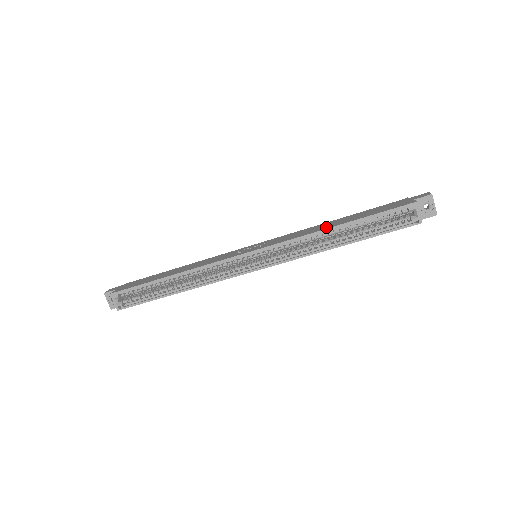
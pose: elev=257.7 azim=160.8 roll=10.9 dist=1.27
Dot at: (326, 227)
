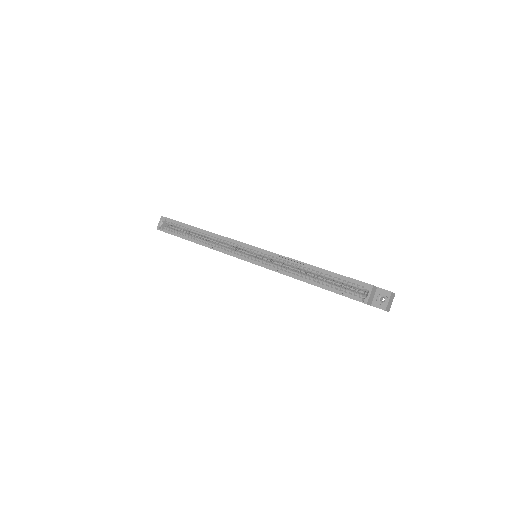
Dot at: (306, 263)
